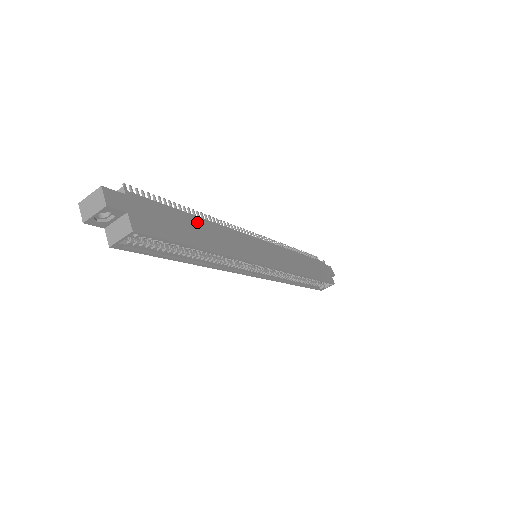
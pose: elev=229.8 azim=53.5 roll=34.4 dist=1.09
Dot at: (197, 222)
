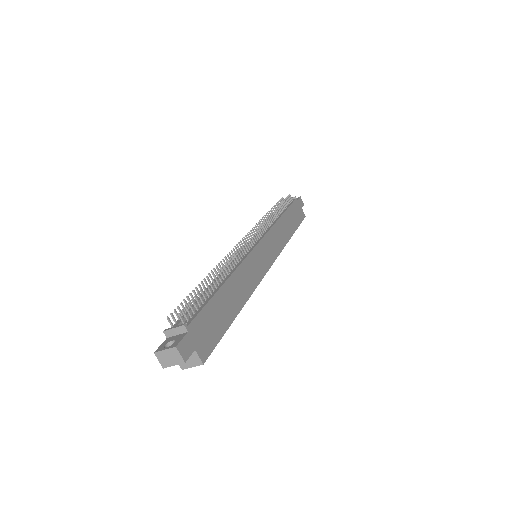
Dot at: (226, 290)
